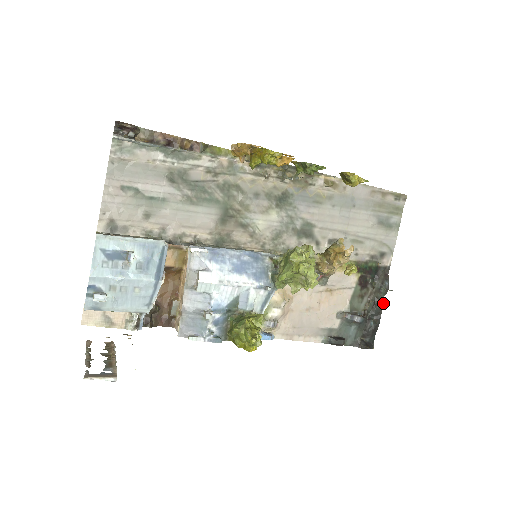
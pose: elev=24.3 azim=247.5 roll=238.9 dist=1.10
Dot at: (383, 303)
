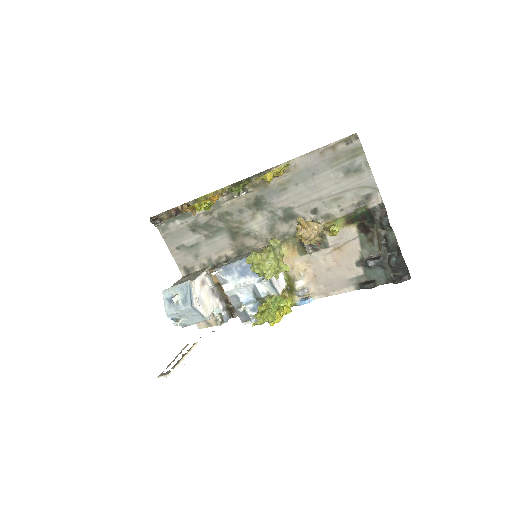
Dot at: (395, 237)
